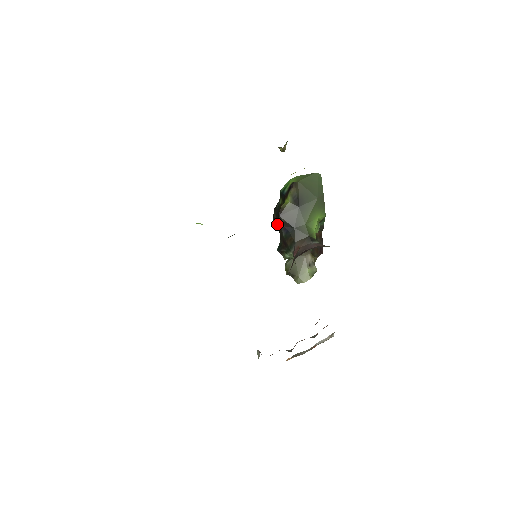
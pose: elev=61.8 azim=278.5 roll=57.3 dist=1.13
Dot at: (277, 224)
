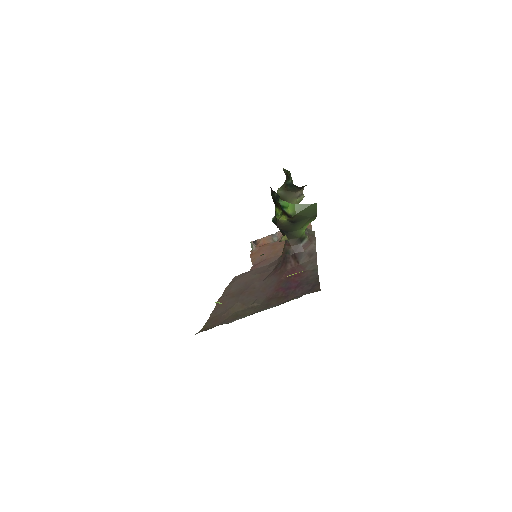
Dot at: occluded
